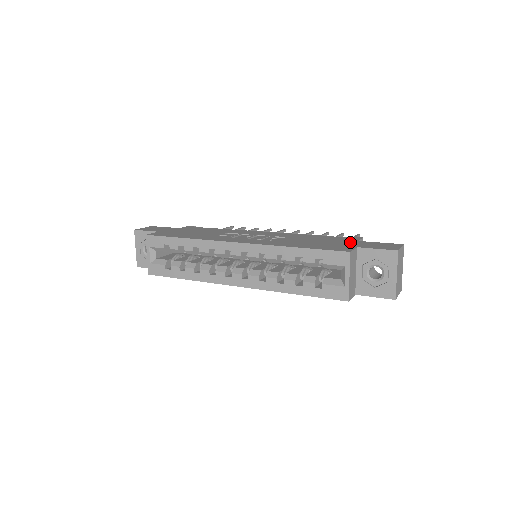
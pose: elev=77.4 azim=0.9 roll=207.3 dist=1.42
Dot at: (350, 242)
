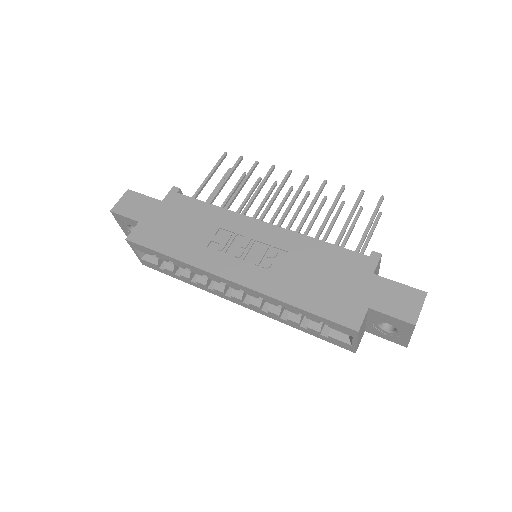
Dot at: (363, 282)
